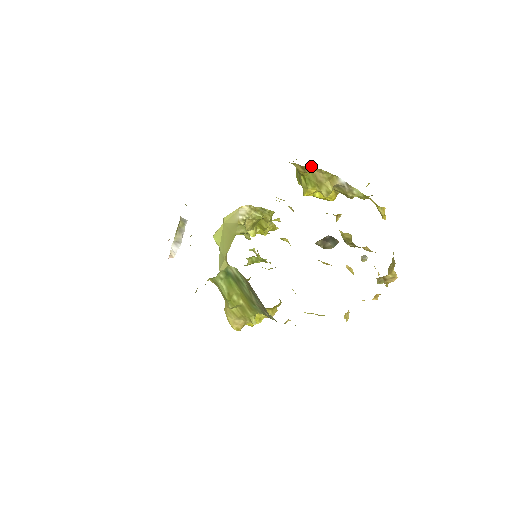
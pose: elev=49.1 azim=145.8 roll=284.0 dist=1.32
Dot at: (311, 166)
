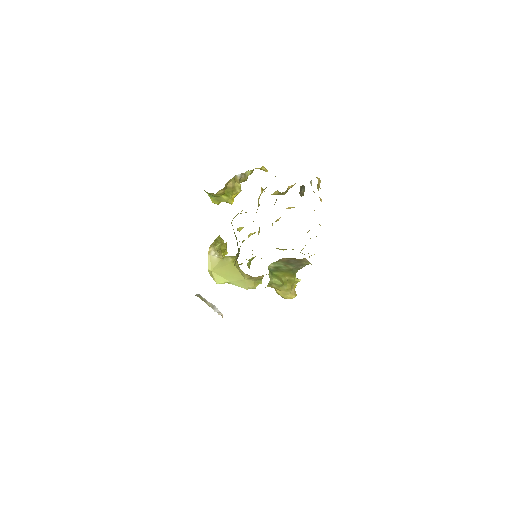
Dot at: (227, 183)
